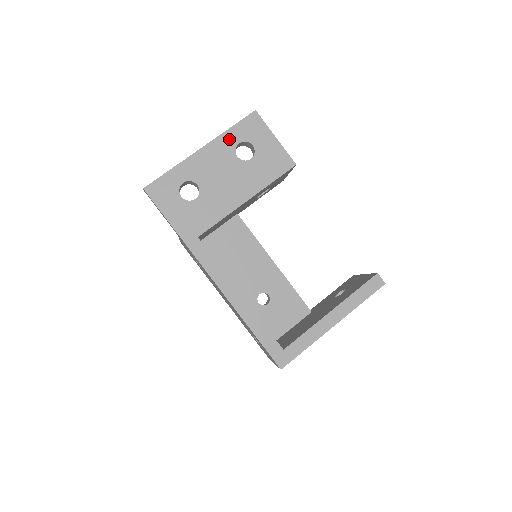
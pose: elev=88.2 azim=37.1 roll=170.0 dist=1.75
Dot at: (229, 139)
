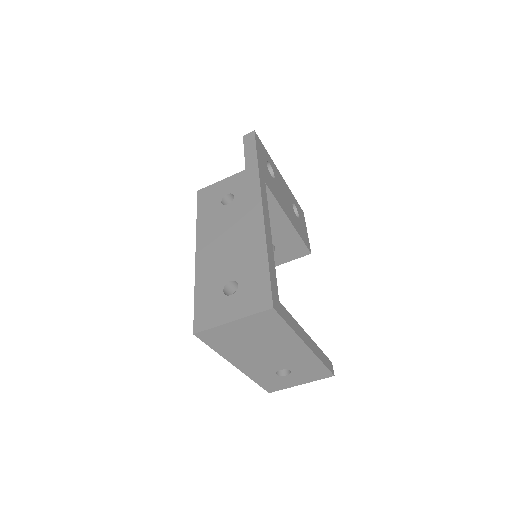
Dot at: (292, 196)
